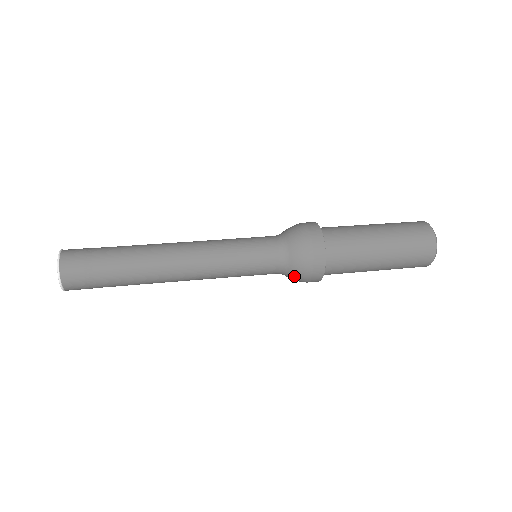
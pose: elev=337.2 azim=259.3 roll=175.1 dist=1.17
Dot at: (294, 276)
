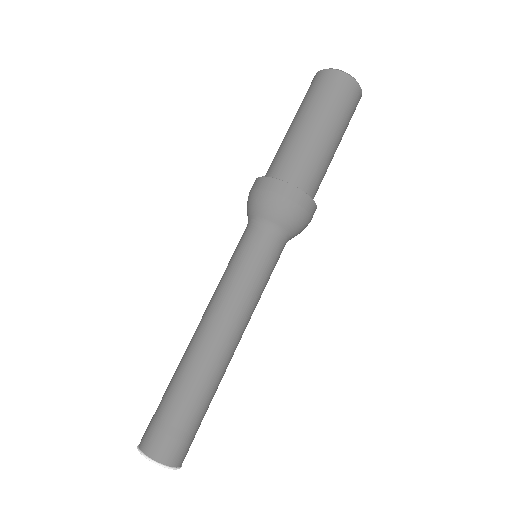
Dot at: (298, 231)
